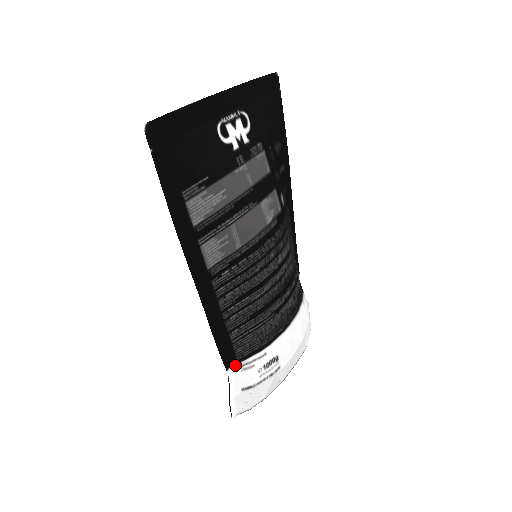
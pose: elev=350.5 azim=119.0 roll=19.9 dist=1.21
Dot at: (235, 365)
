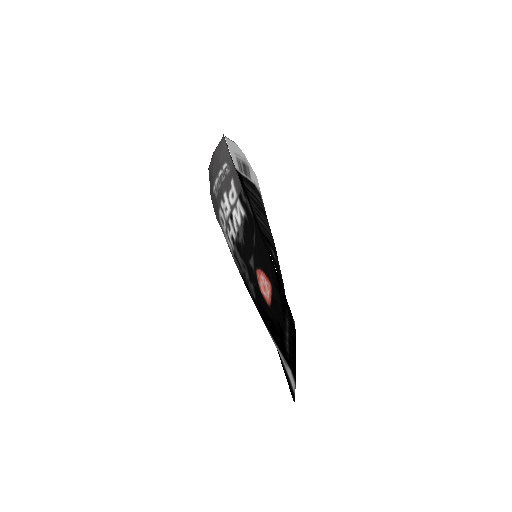
Dot at: occluded
